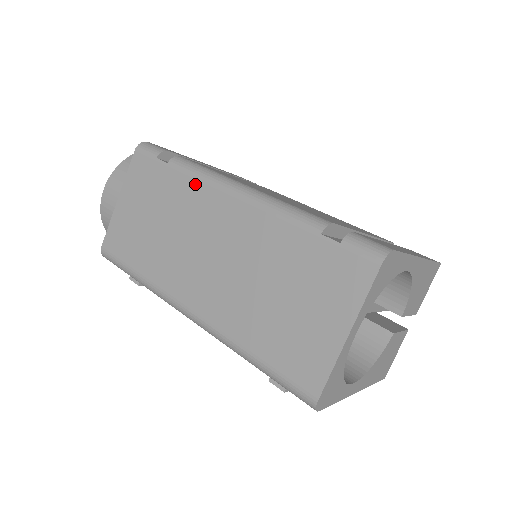
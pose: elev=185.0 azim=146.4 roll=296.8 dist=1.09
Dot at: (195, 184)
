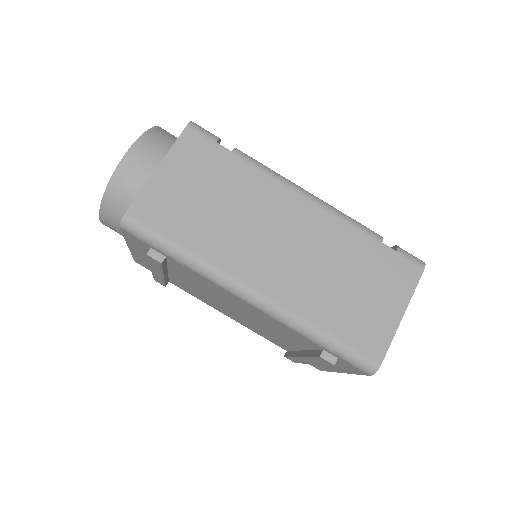
Dot at: (265, 179)
